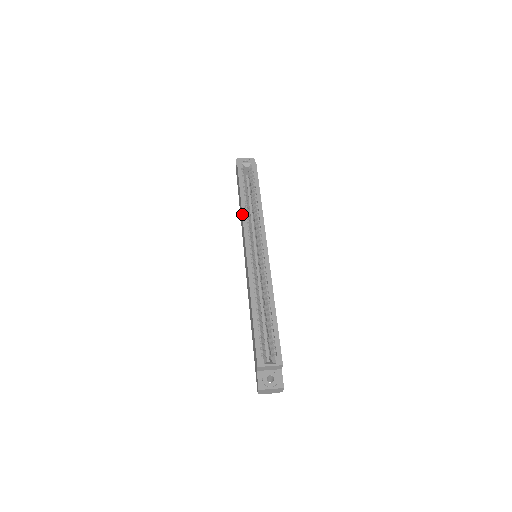
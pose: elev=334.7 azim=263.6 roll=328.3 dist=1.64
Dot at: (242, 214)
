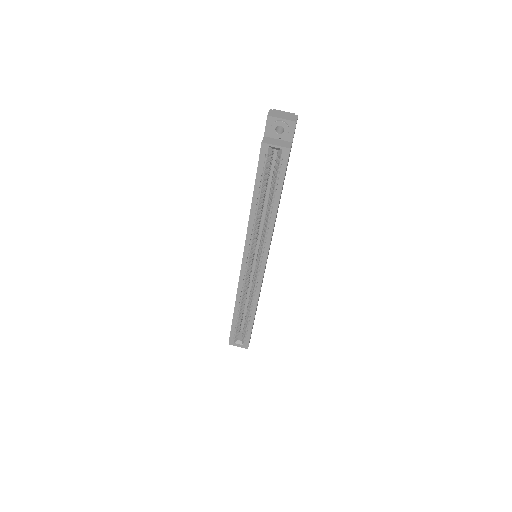
Dot at: (248, 223)
